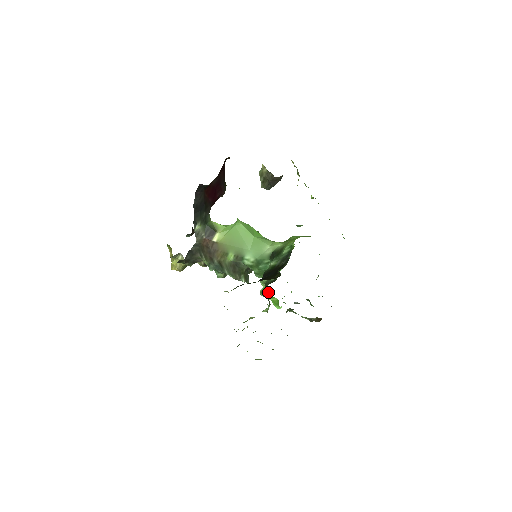
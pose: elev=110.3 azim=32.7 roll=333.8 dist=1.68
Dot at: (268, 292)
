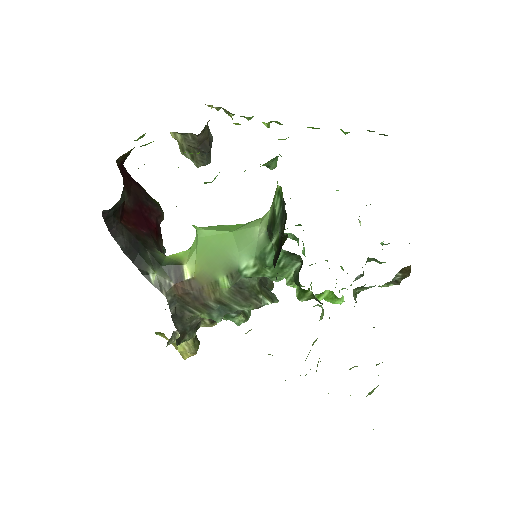
Dot at: occluded
